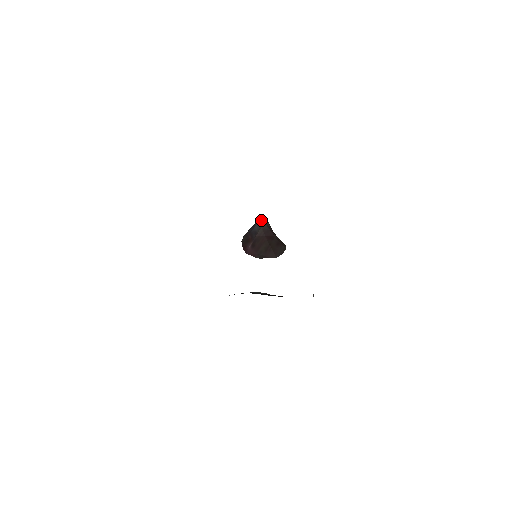
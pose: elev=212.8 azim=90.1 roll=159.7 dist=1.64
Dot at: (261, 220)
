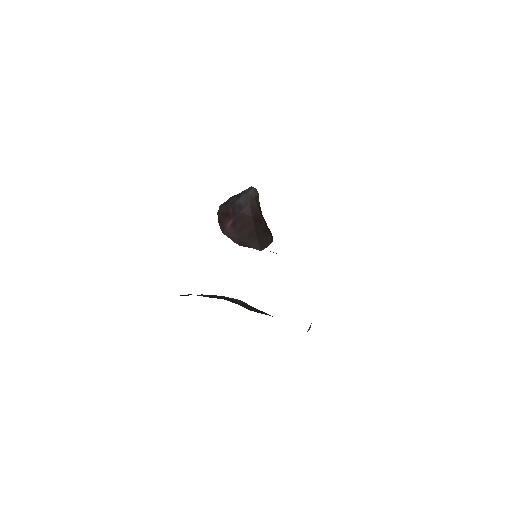
Dot at: (251, 192)
